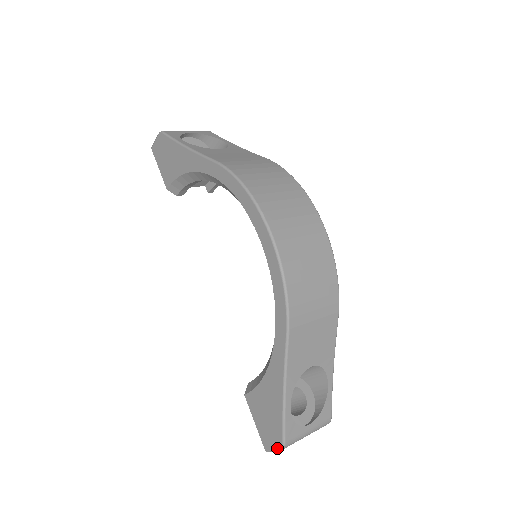
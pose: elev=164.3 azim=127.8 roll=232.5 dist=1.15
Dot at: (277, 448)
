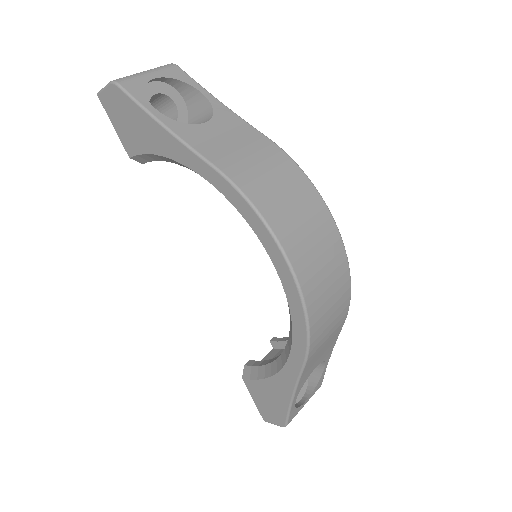
Dot at: (278, 425)
